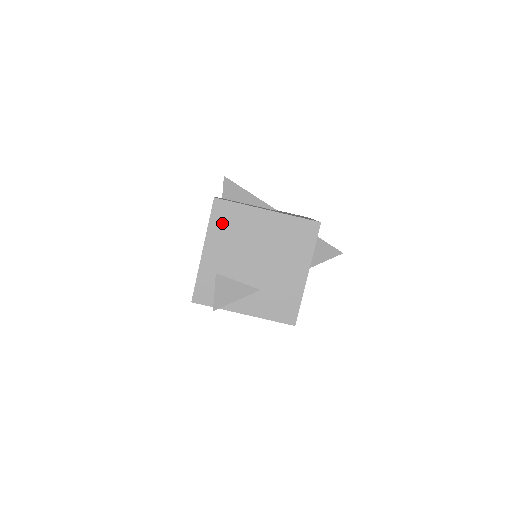
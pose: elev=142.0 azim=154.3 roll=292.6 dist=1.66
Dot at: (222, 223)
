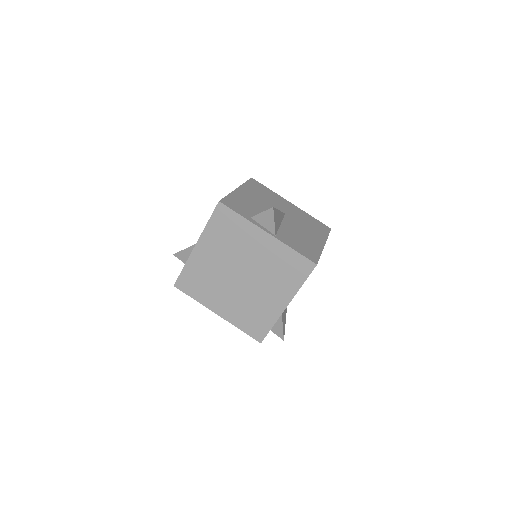
Dot at: occluded
